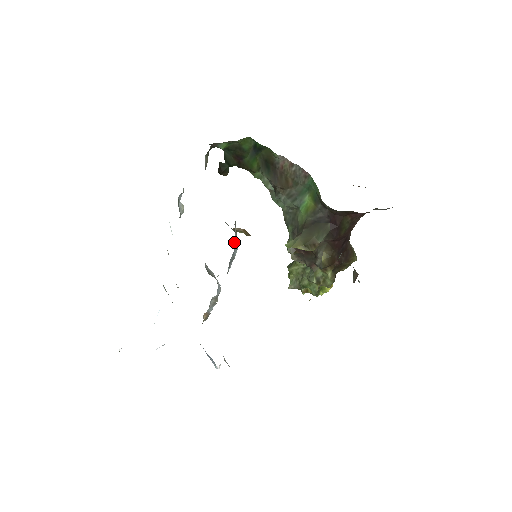
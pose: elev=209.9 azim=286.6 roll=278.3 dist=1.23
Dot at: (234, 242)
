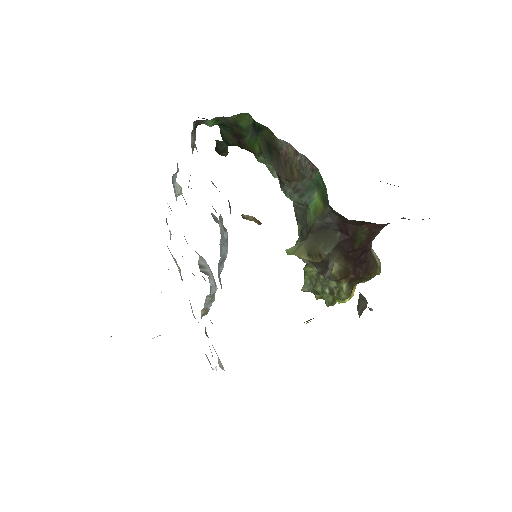
Dot at: (220, 244)
